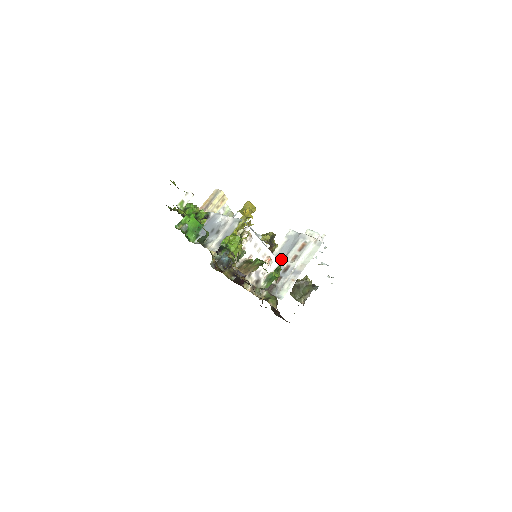
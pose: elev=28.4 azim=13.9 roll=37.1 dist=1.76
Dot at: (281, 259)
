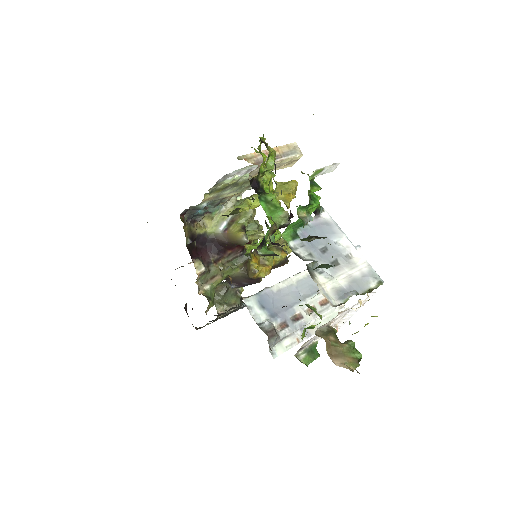
Dot at: (296, 297)
